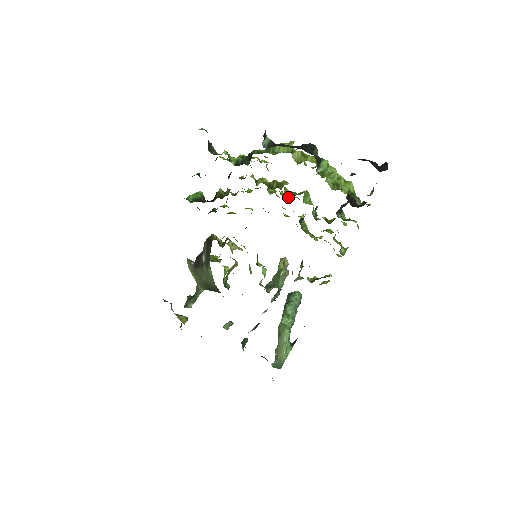
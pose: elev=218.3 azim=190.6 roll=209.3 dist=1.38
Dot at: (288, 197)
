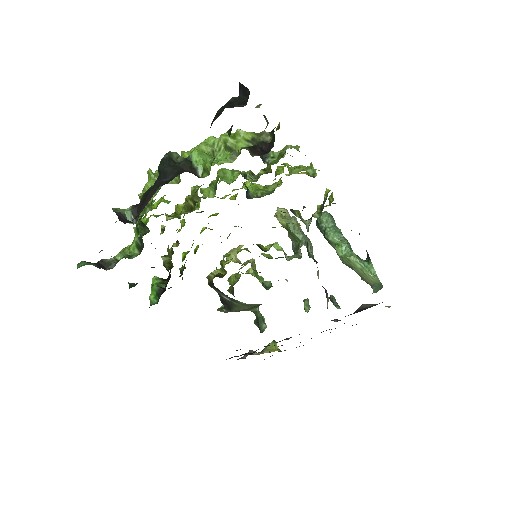
Dot at: (213, 195)
